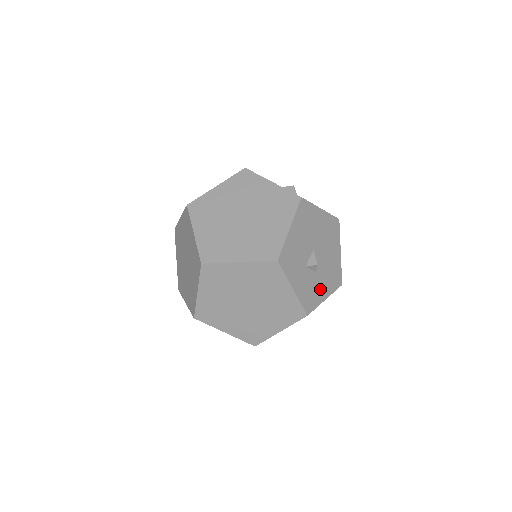
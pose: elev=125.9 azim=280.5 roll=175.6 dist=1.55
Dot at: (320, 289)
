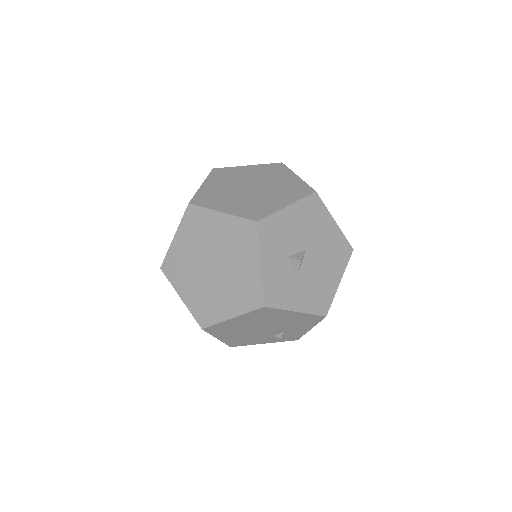
Dot at: (295, 295)
